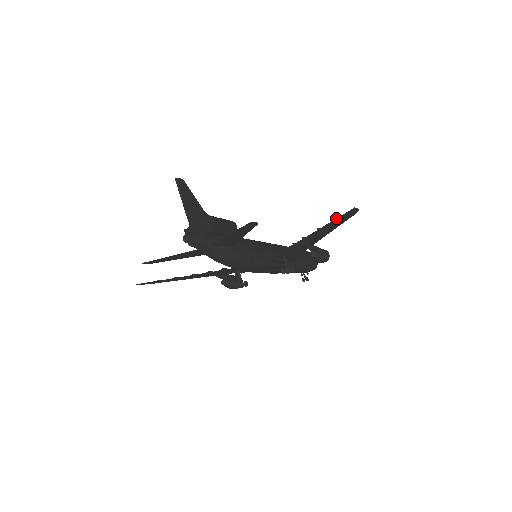
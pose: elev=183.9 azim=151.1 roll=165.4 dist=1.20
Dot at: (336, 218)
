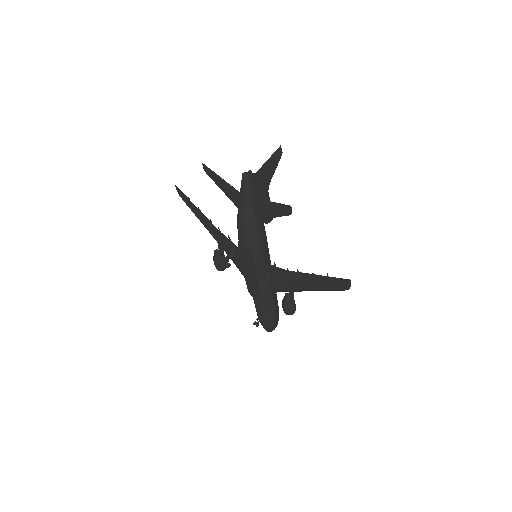
Dot at: occluded
